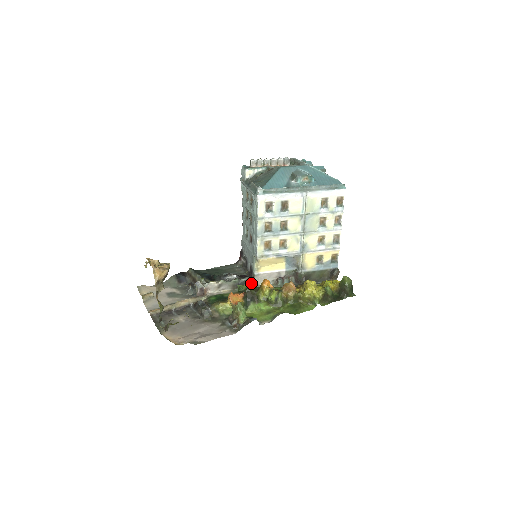
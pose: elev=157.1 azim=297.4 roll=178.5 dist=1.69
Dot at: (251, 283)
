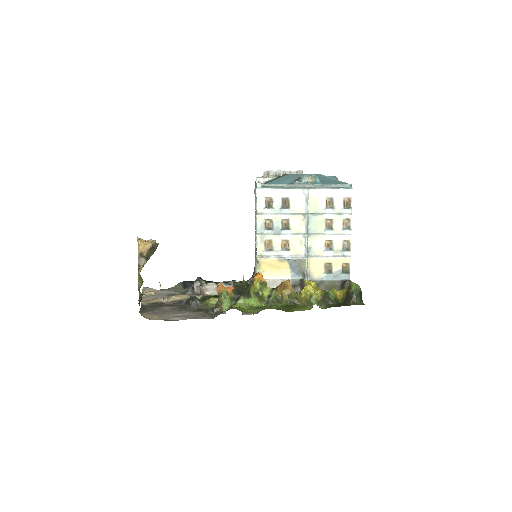
Dot at: occluded
